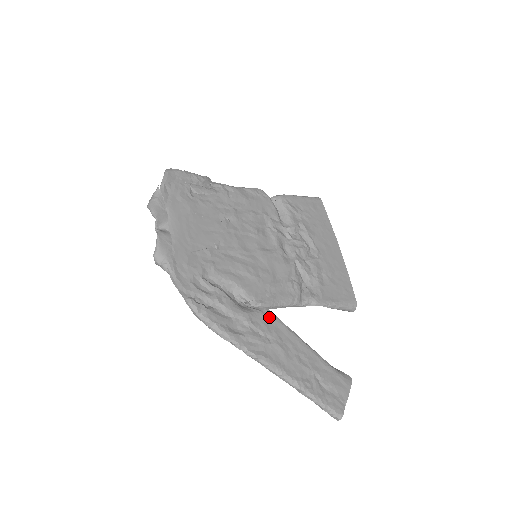
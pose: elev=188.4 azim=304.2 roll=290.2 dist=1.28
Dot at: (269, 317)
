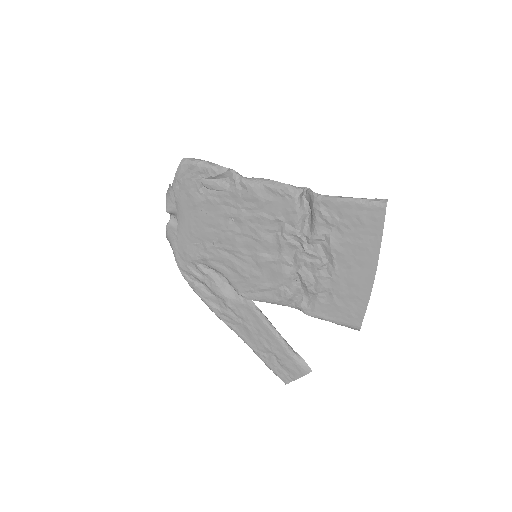
Dot at: (247, 307)
